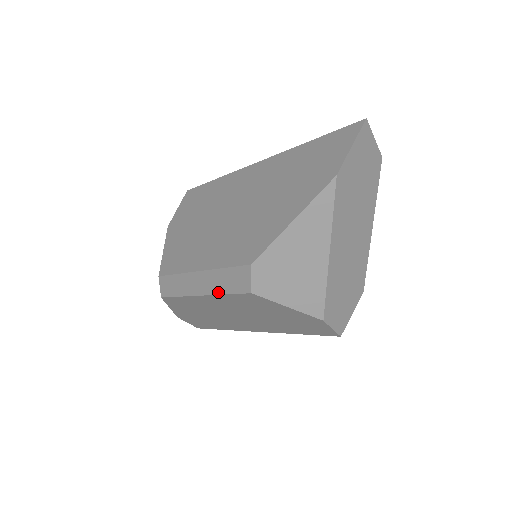
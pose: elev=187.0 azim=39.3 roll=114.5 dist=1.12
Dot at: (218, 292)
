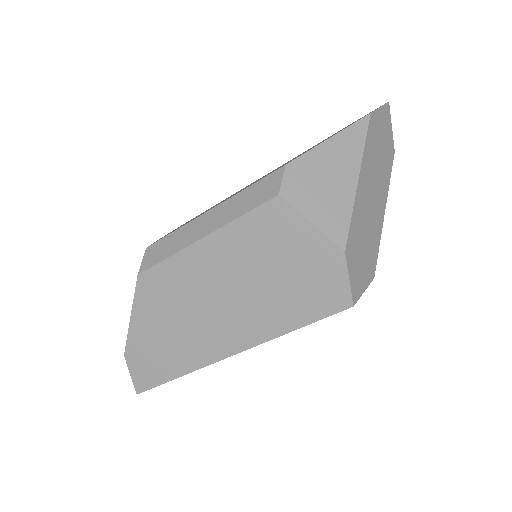
Dot at: (231, 219)
